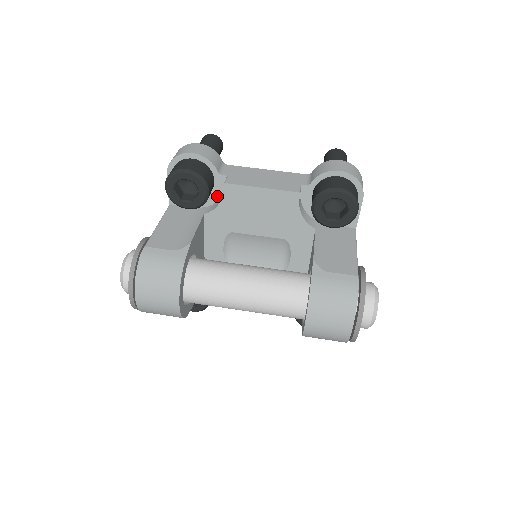
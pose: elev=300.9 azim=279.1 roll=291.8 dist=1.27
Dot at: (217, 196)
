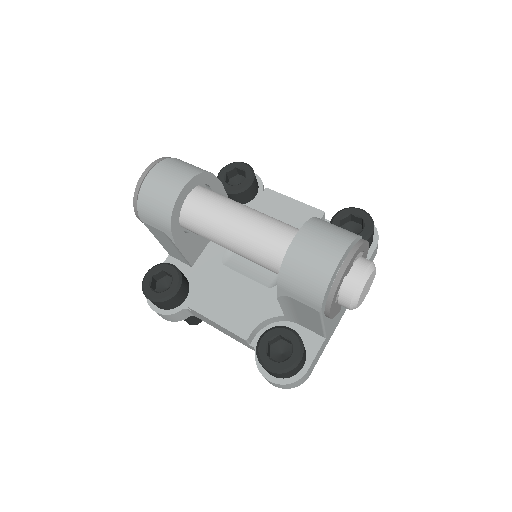
Dot at: occluded
